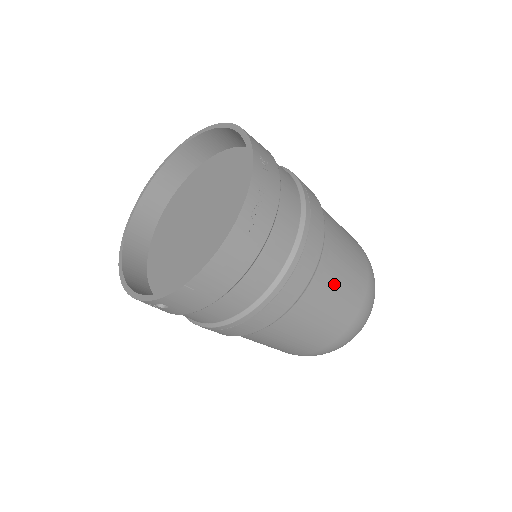
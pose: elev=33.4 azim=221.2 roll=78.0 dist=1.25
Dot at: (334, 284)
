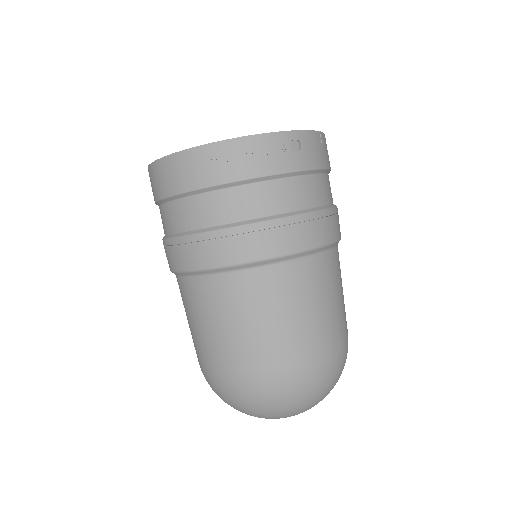
Dot at: occluded
